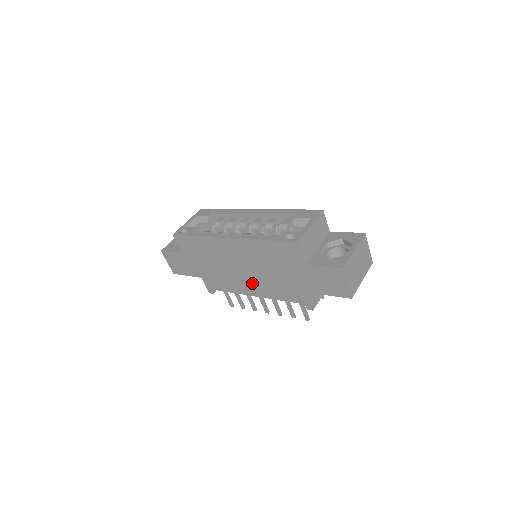
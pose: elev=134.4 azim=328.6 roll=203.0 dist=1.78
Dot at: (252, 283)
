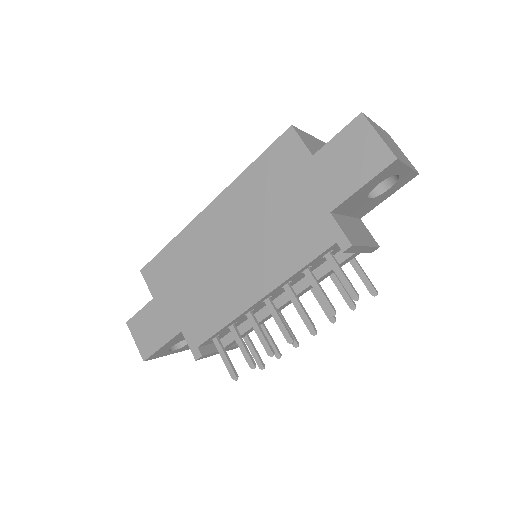
Dot at: (252, 270)
